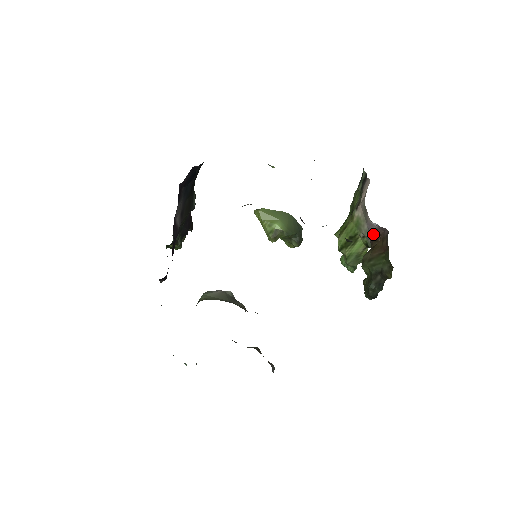
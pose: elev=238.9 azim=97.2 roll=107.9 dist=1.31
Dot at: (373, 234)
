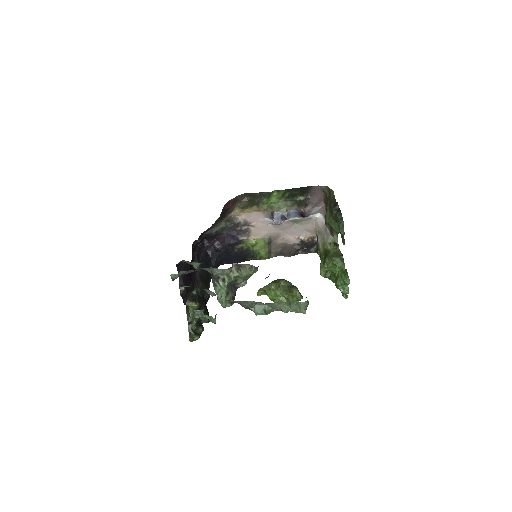
Dot at: occluded
